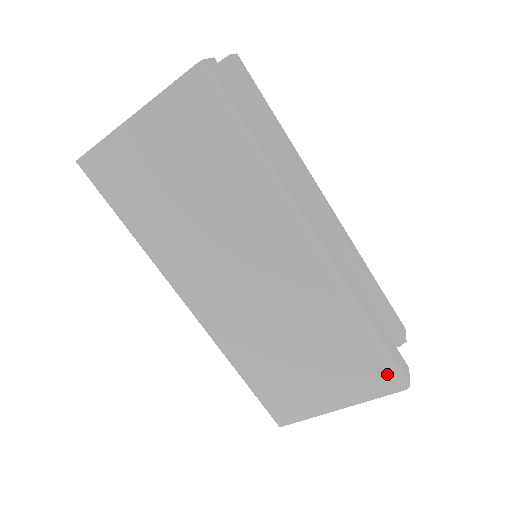
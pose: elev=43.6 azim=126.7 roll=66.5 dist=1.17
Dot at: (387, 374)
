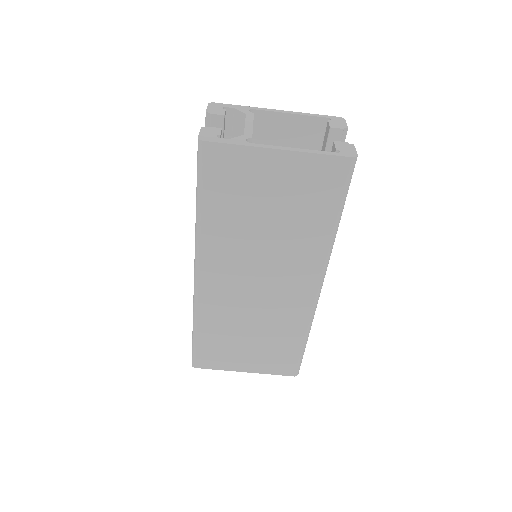
Dot at: (293, 366)
